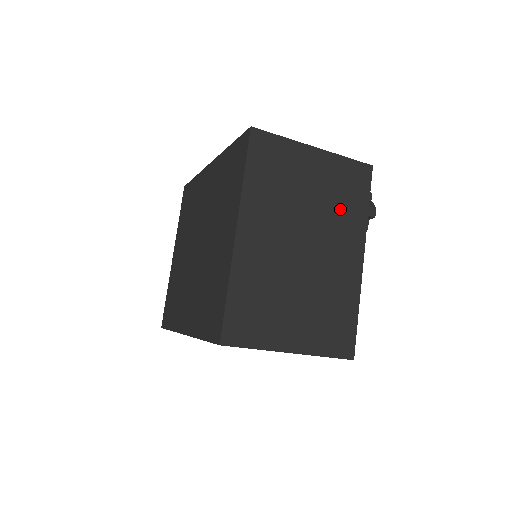
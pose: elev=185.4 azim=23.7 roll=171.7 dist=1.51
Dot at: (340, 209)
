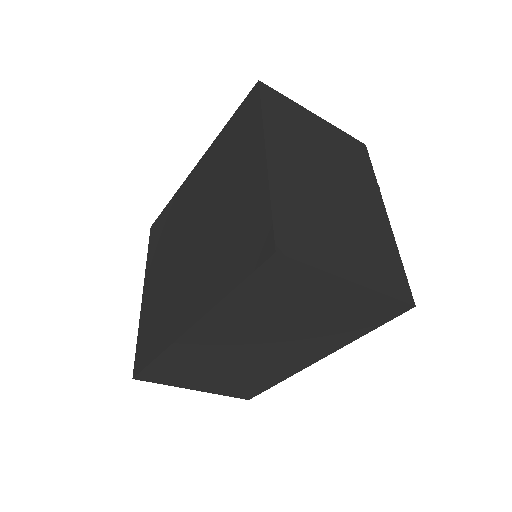
Dot at: (352, 167)
